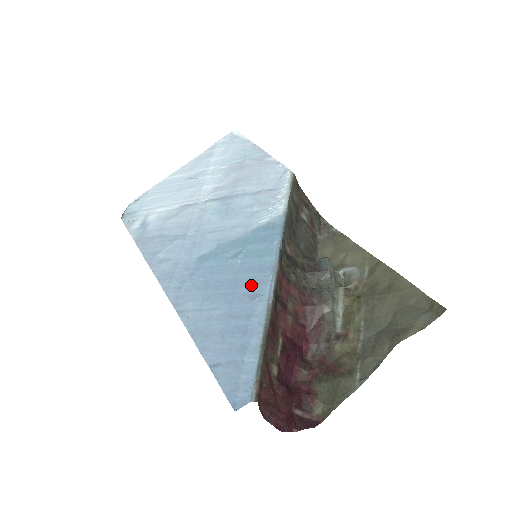
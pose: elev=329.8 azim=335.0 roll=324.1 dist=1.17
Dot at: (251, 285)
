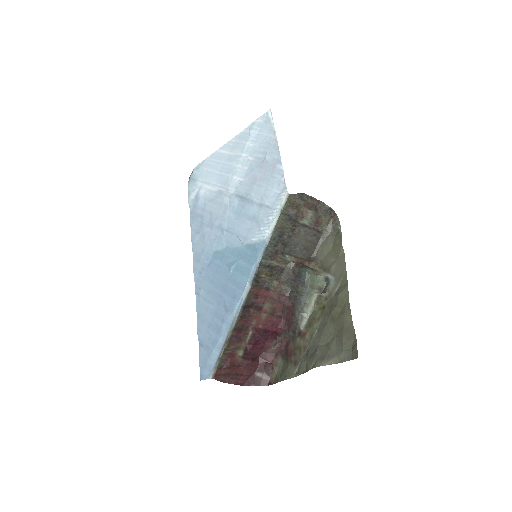
Dot at: (231, 296)
